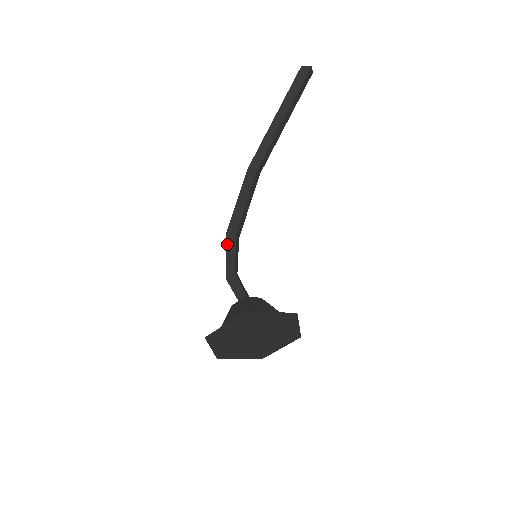
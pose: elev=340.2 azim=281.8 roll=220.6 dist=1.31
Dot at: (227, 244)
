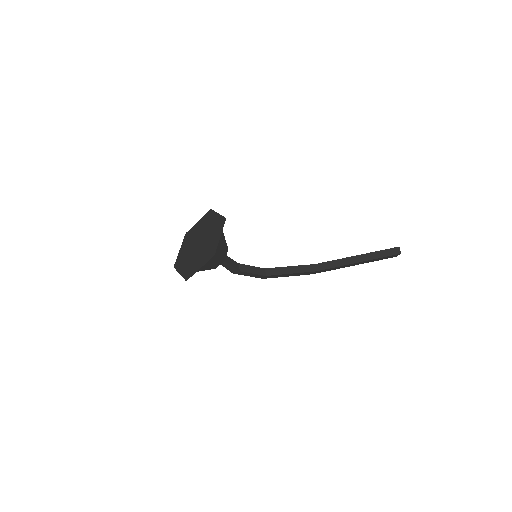
Dot at: occluded
